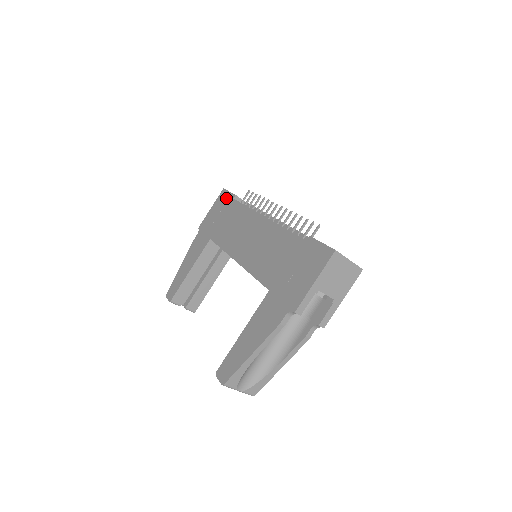
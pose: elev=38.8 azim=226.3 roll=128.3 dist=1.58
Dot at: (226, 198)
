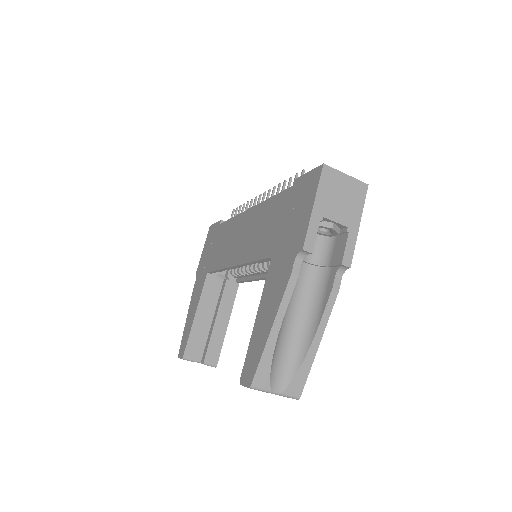
Dot at: (213, 230)
